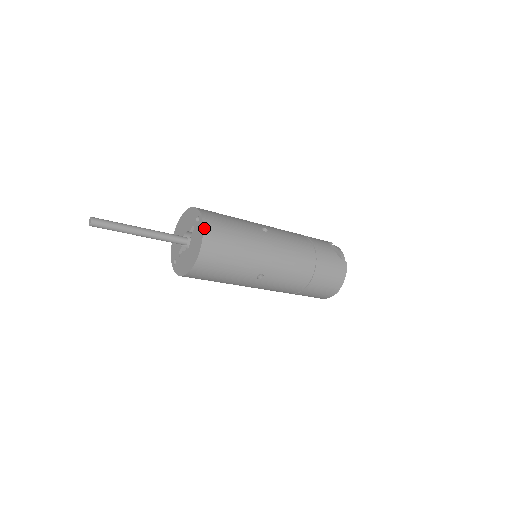
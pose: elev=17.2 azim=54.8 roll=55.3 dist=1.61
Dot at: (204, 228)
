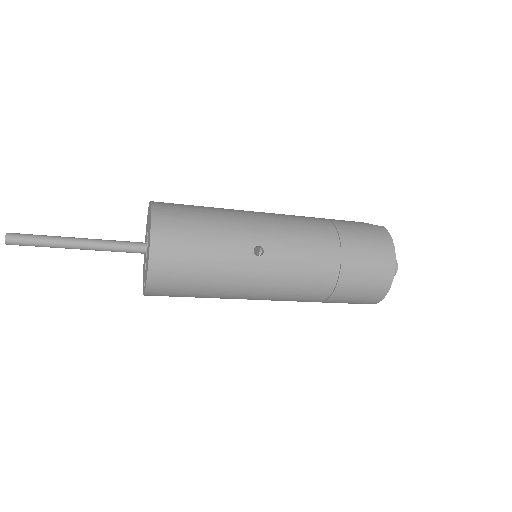
Dot at: (152, 204)
